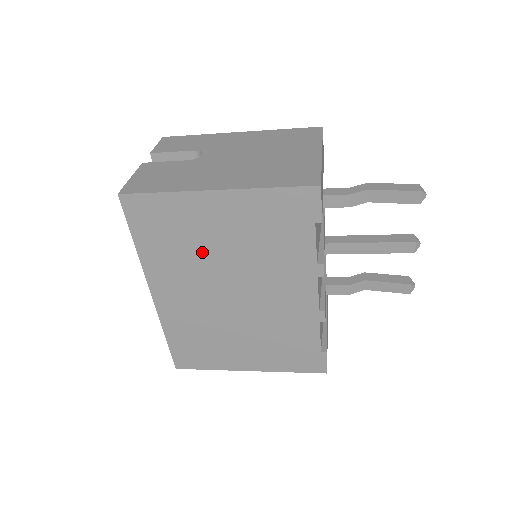
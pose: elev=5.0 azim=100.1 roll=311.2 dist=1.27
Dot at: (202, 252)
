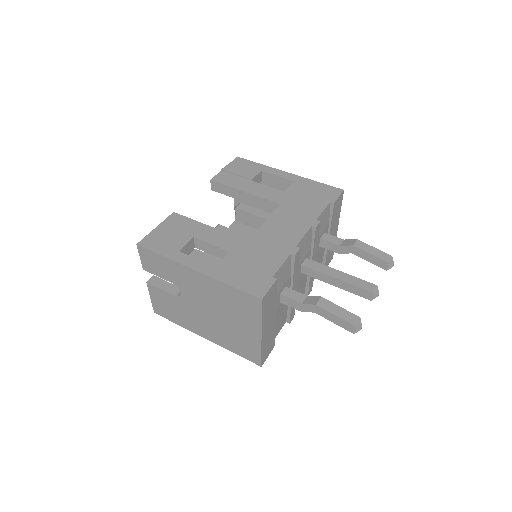
Dot at: occluded
